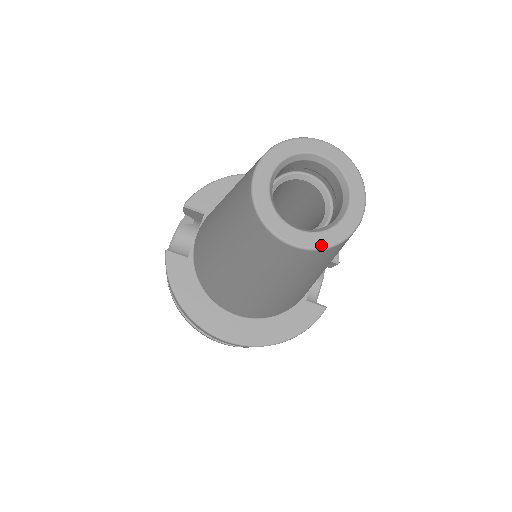
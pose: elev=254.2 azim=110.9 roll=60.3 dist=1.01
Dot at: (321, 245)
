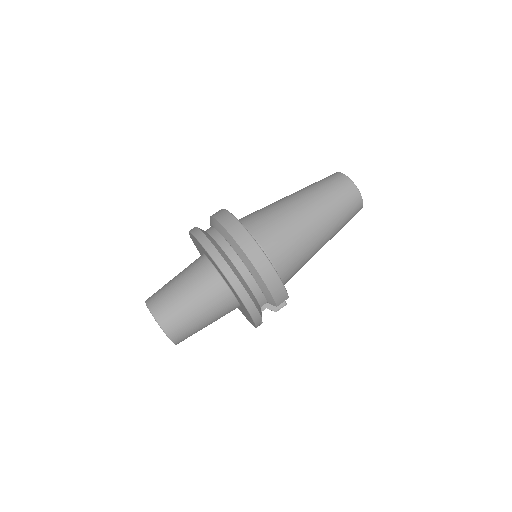
Dot at: (358, 190)
